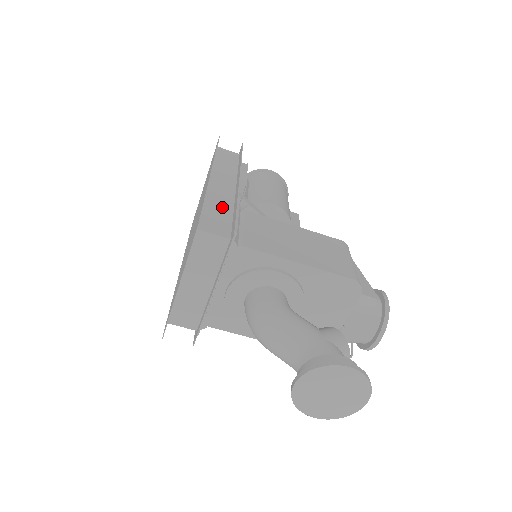
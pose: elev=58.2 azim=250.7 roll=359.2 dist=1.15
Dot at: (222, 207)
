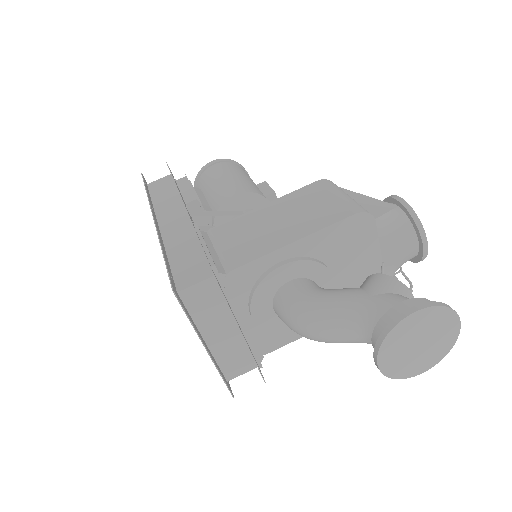
Dot at: (186, 247)
